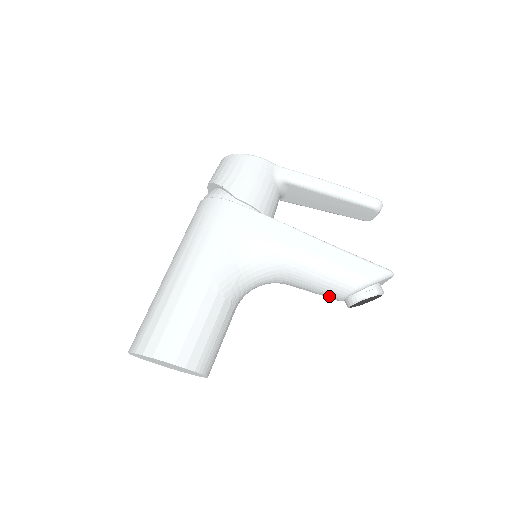
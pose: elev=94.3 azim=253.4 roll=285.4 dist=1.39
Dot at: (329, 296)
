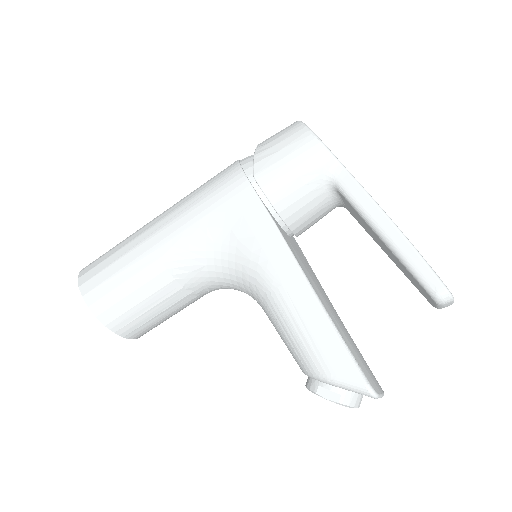
Dot at: occluded
